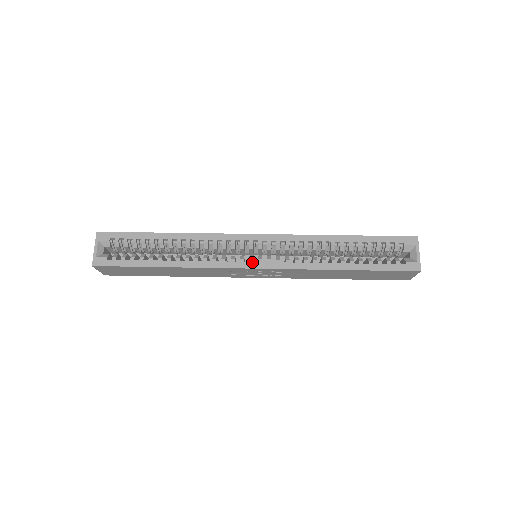
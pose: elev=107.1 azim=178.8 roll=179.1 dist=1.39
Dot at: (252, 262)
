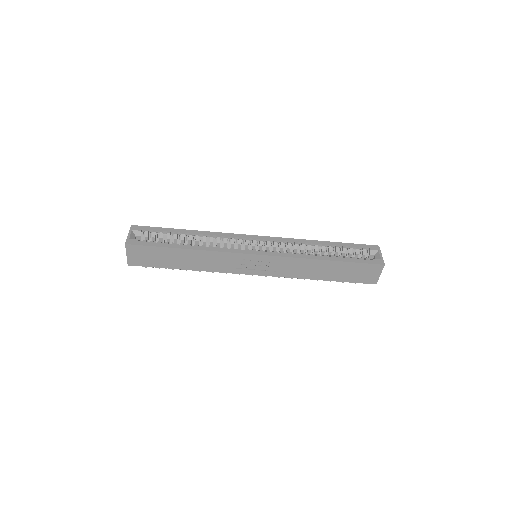
Dot at: (255, 251)
